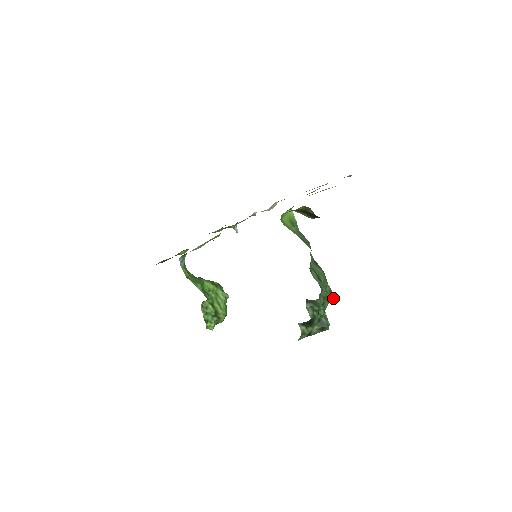
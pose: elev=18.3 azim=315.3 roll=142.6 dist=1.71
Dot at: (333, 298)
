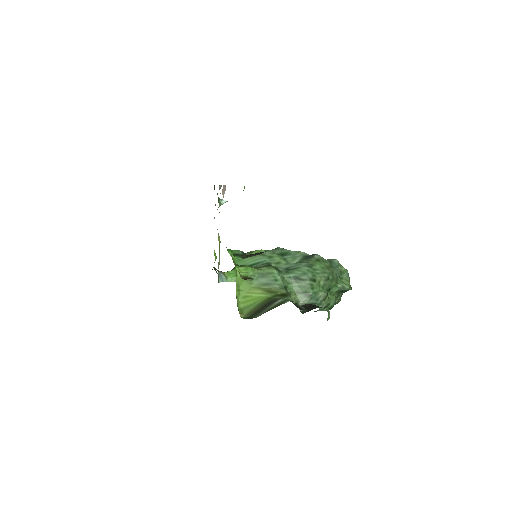
Dot at: (328, 315)
